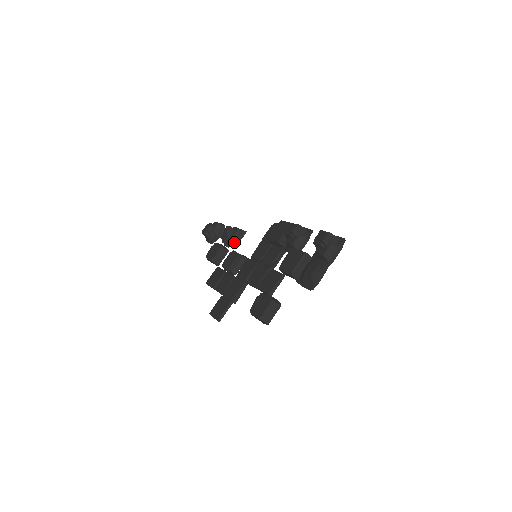
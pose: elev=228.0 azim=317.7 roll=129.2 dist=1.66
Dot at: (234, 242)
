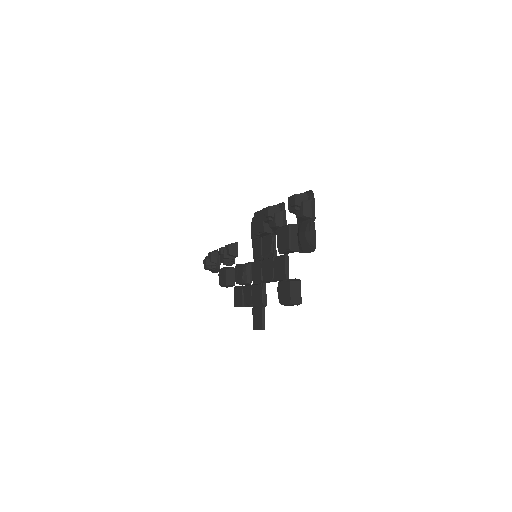
Dot at: (233, 258)
